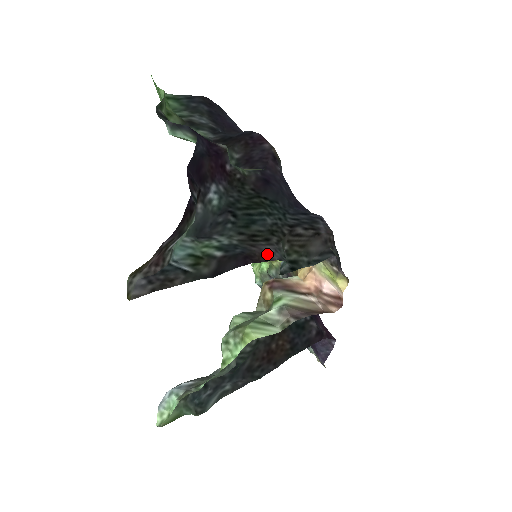
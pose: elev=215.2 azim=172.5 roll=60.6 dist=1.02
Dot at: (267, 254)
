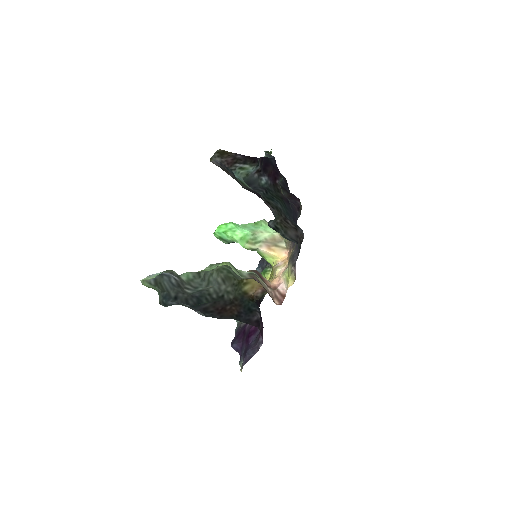
Dot at: (269, 207)
